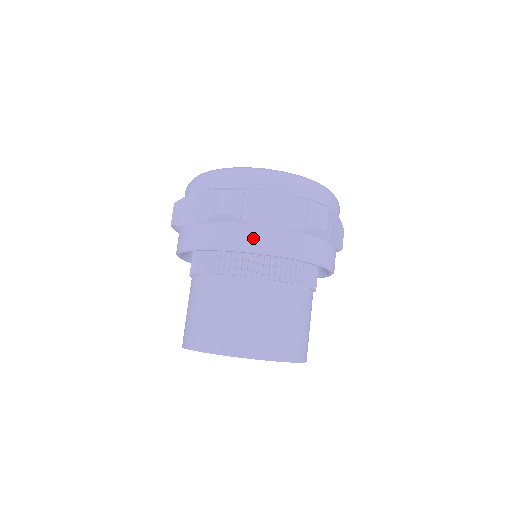
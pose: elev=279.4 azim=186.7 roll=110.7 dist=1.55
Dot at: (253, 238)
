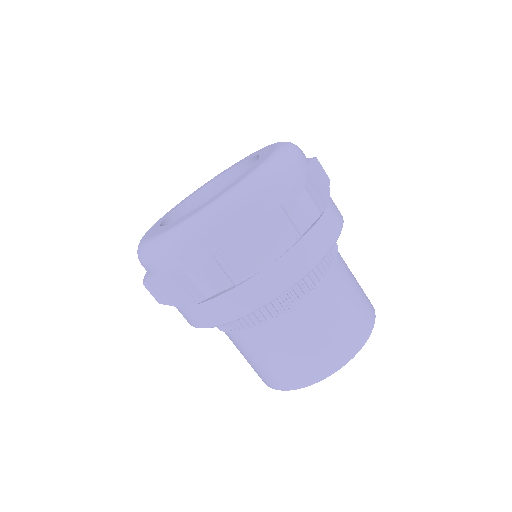
Dot at: (261, 290)
